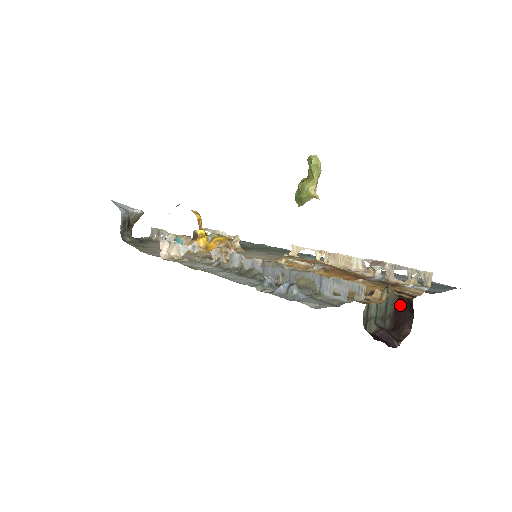
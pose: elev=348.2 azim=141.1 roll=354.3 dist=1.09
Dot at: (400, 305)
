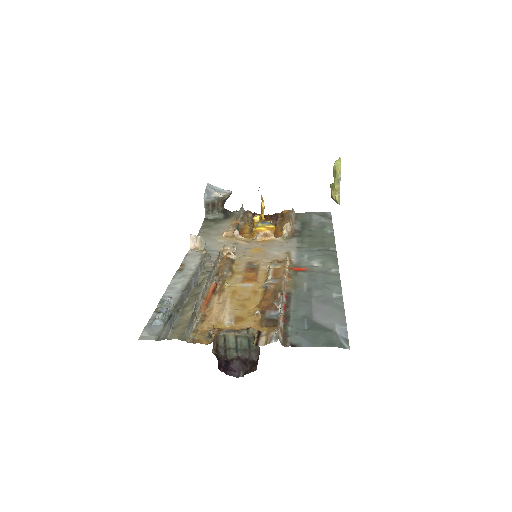
Dot at: (257, 346)
